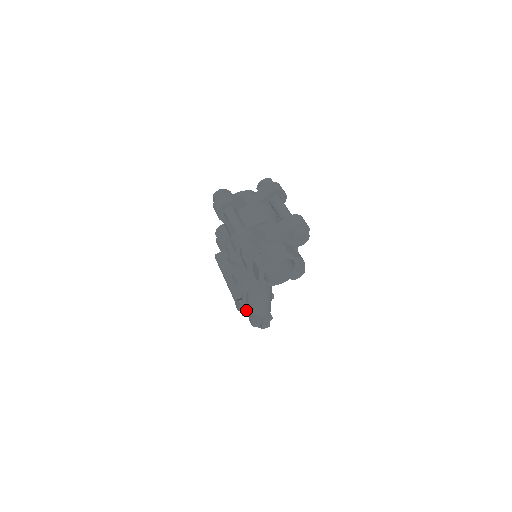
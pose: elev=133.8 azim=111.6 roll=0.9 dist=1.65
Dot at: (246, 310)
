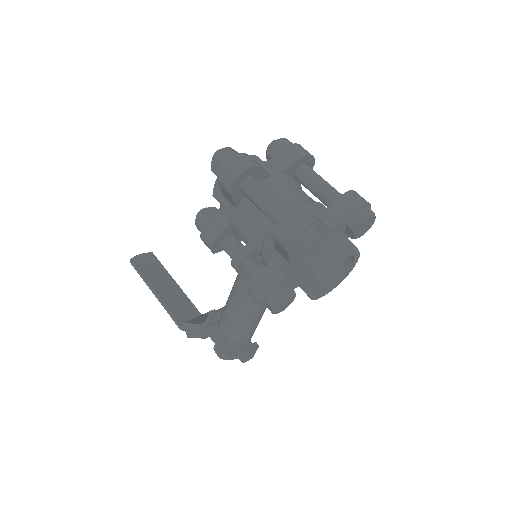
Dot at: (223, 337)
